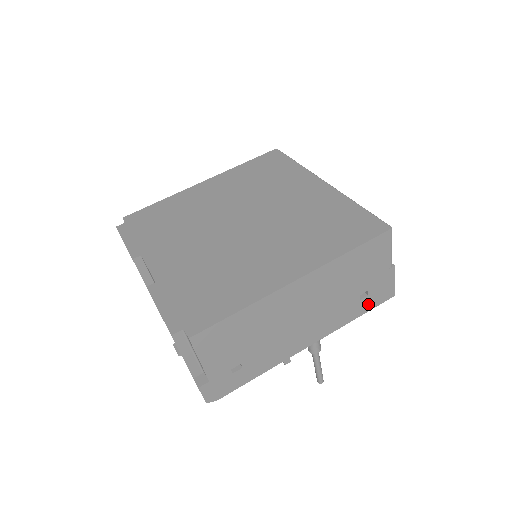
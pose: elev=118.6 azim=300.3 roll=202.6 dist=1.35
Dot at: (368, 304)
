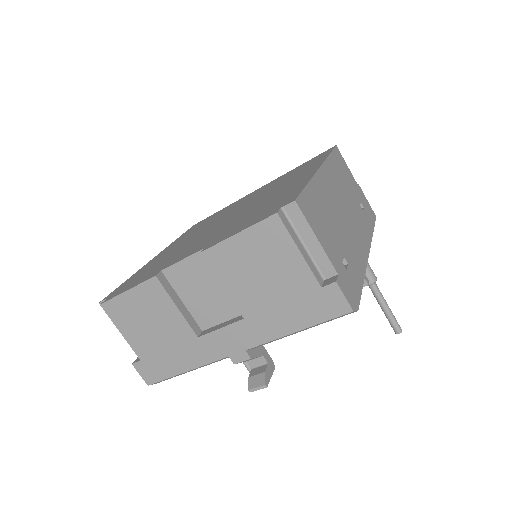
Dot at: (369, 219)
